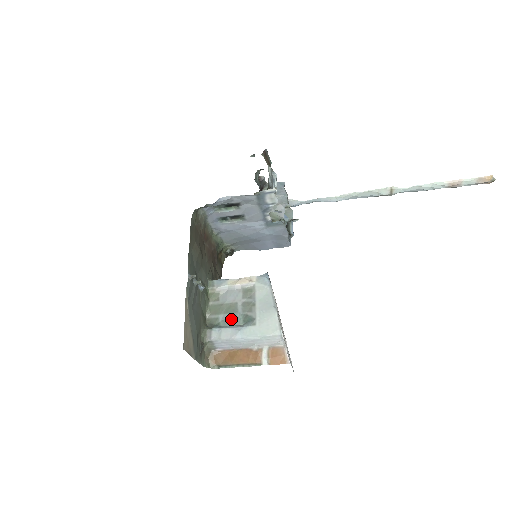
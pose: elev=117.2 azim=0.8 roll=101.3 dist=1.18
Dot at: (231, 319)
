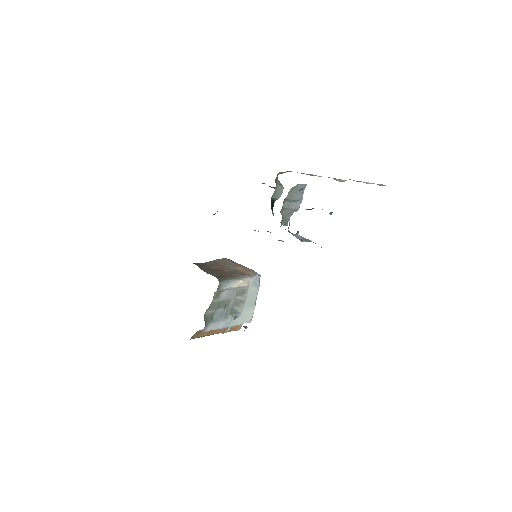
Dot at: (223, 313)
